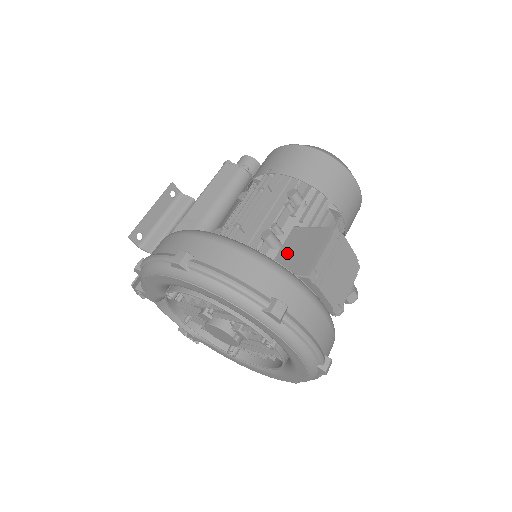
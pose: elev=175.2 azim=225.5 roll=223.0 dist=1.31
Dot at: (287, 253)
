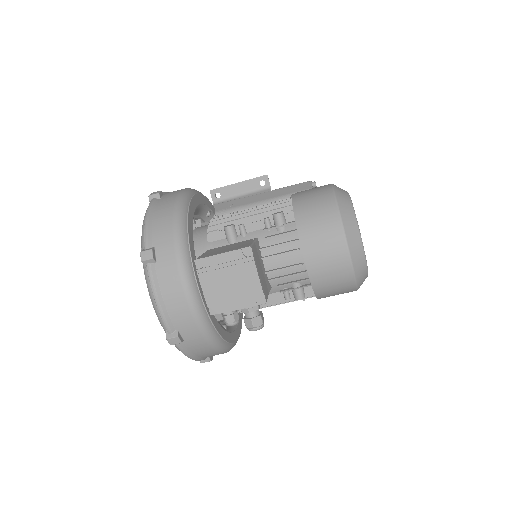
Dot at: (225, 247)
